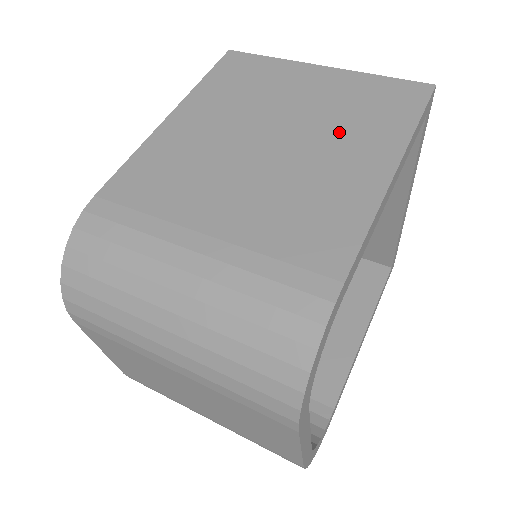
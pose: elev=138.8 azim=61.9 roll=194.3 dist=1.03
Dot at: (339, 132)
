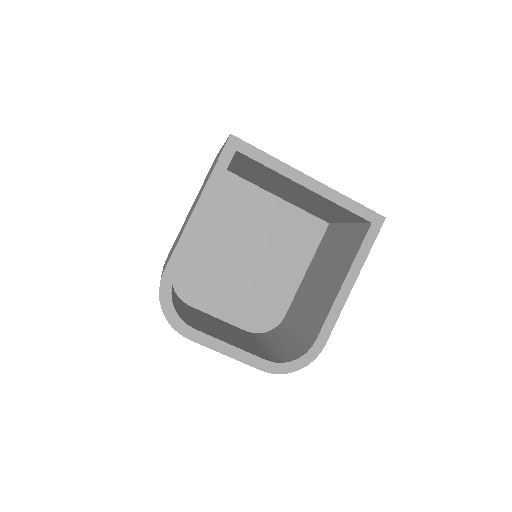
Dot at: occluded
